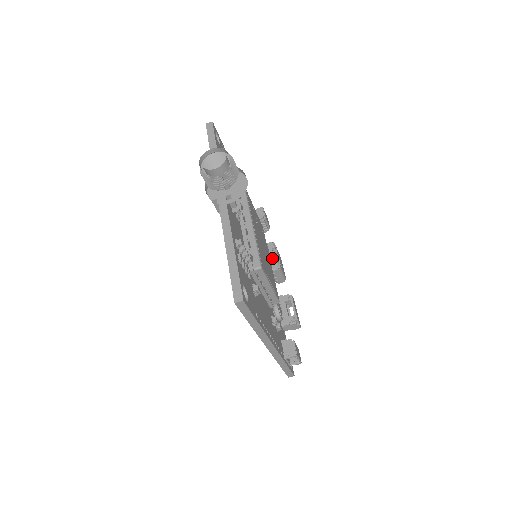
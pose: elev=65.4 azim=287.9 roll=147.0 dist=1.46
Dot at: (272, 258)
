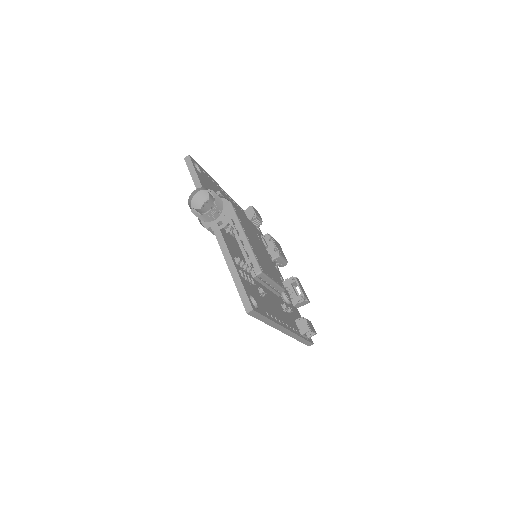
Dot at: (271, 248)
